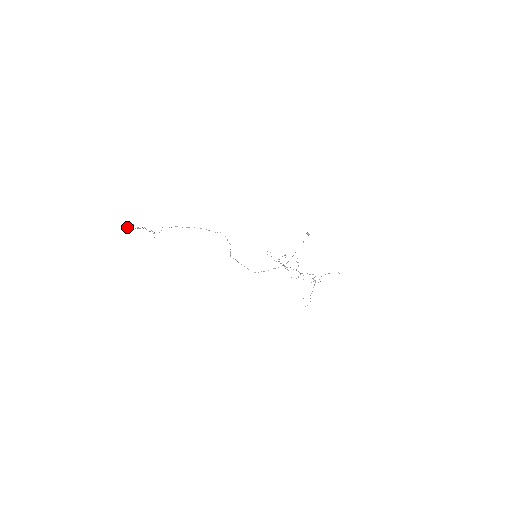
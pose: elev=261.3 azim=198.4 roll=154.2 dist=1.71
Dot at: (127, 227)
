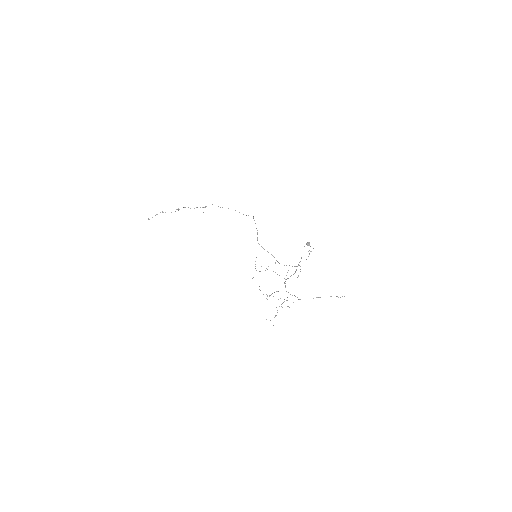
Dot at: (148, 219)
